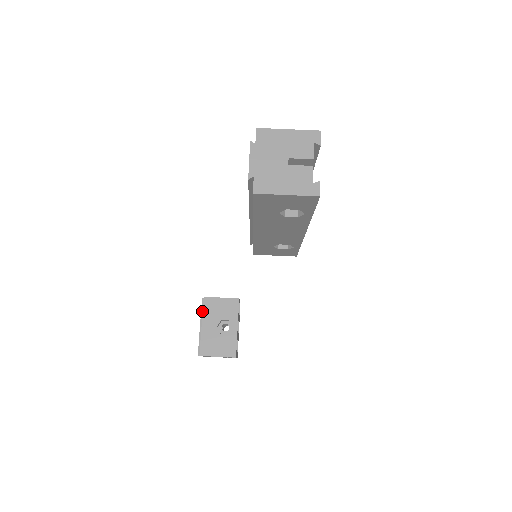
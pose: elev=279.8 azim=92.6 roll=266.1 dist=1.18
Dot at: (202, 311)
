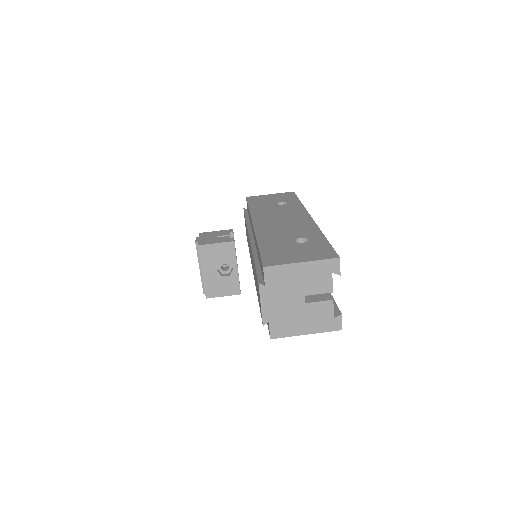
Dot at: (198, 254)
